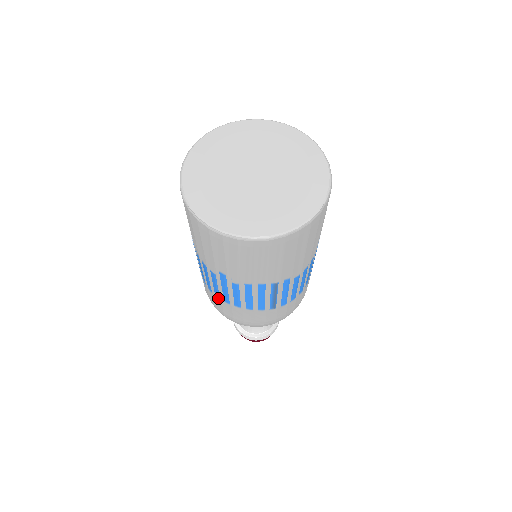
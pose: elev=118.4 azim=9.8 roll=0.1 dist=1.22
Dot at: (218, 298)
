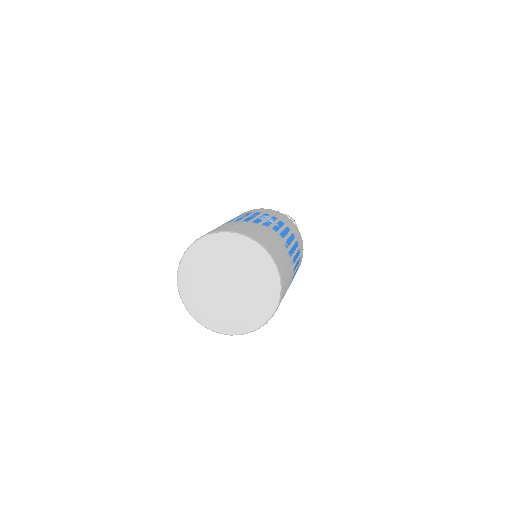
Dot at: occluded
